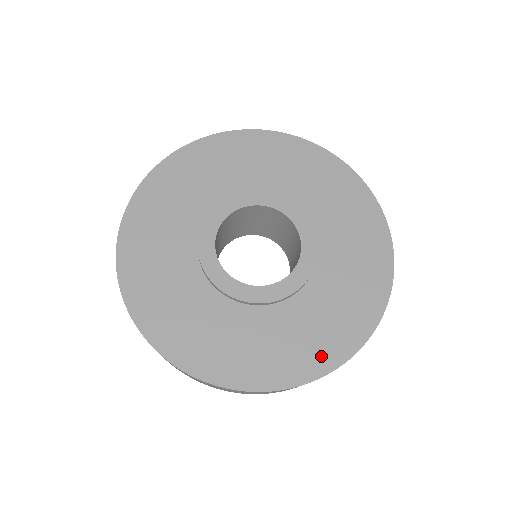
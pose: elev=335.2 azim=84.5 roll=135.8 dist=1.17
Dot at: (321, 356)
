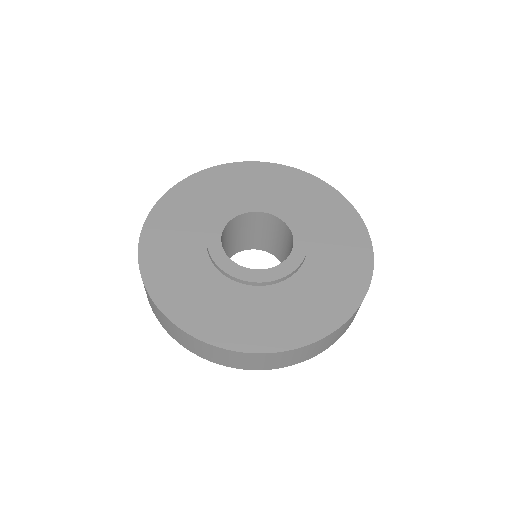
Dot at: (333, 312)
